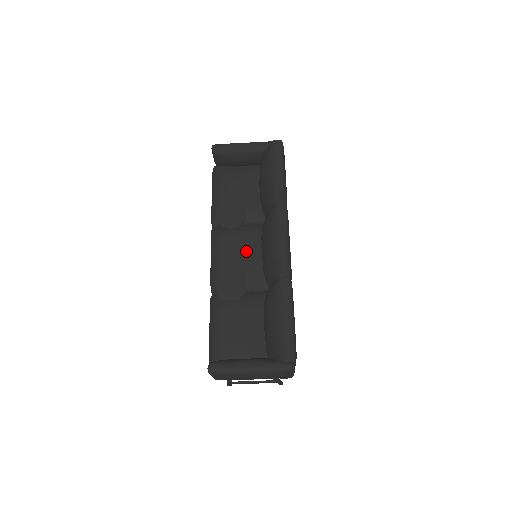
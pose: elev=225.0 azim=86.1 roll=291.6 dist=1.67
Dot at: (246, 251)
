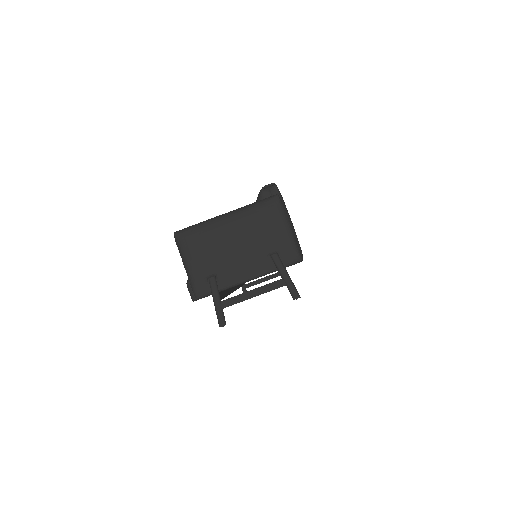
Dot at: occluded
